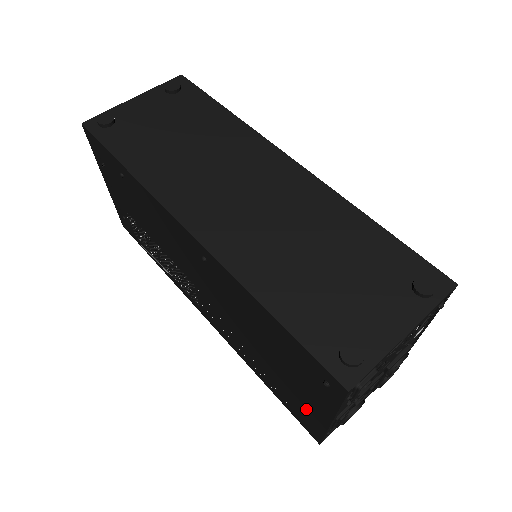
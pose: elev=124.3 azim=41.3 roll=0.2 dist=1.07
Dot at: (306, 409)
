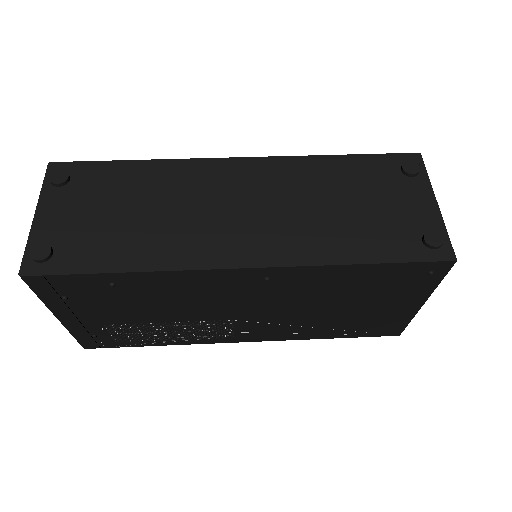
Dot at: (391, 317)
